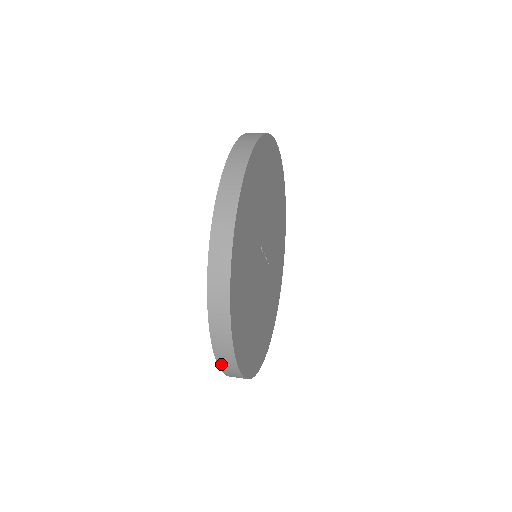
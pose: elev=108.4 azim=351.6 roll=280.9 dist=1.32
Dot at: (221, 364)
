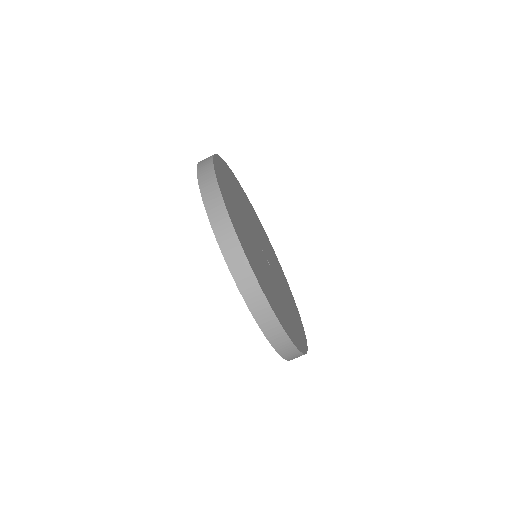
Dot at: (228, 258)
